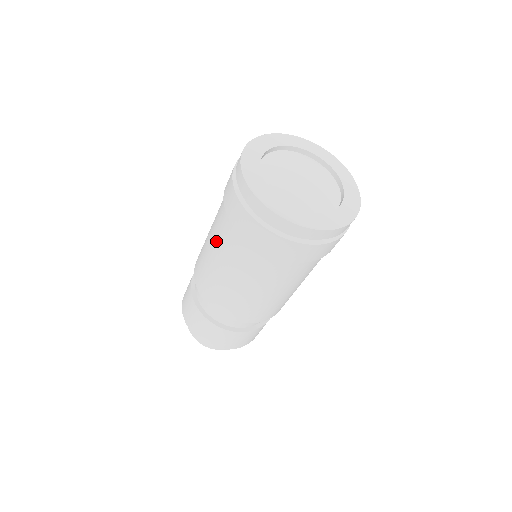
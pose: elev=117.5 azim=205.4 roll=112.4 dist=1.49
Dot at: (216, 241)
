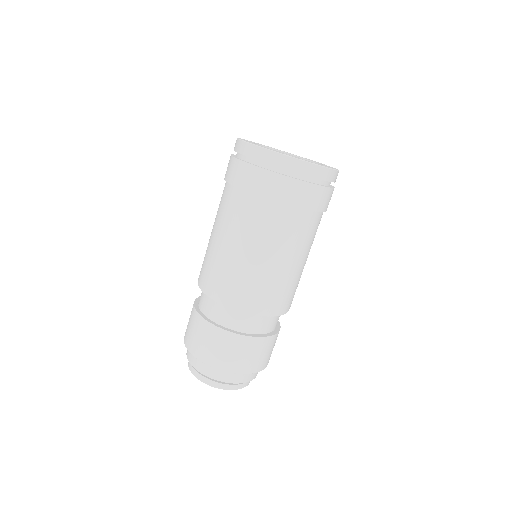
Dot at: (254, 237)
